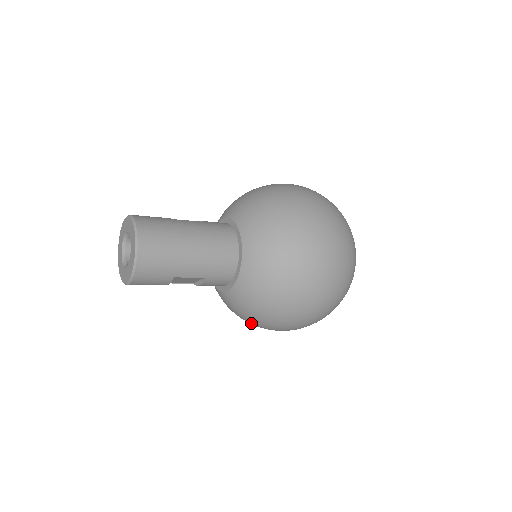
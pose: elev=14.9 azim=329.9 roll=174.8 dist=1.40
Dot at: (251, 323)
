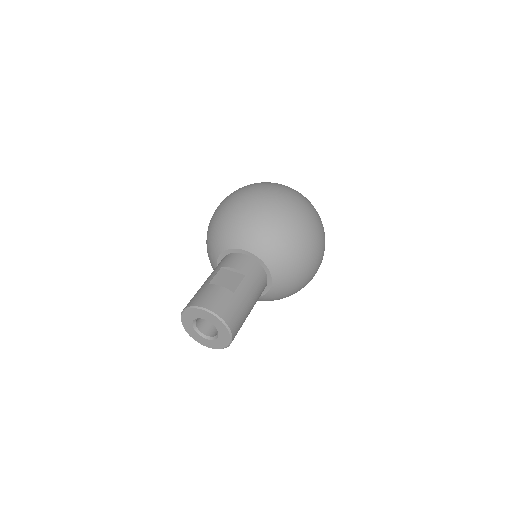
Dot at: occluded
